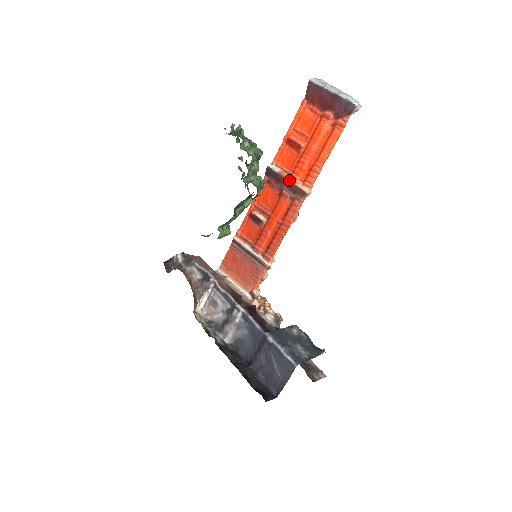
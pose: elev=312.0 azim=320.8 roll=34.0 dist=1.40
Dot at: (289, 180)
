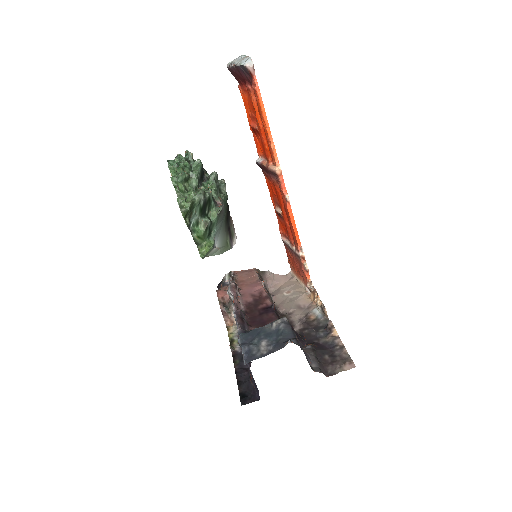
Dot at: (266, 166)
